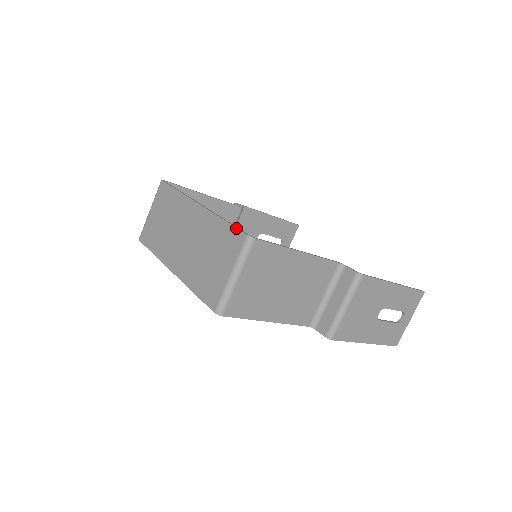
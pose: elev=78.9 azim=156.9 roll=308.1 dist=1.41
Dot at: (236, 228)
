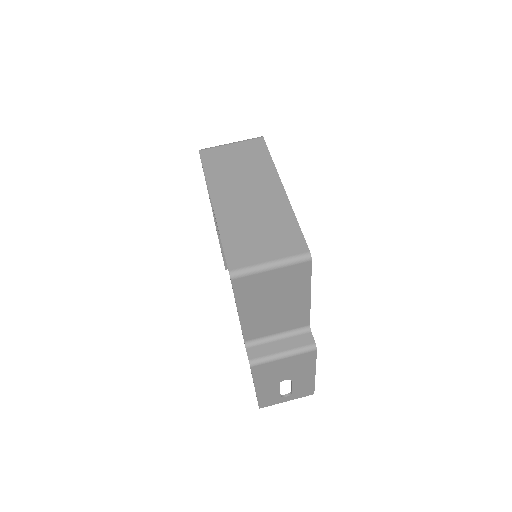
Dot at: (304, 238)
